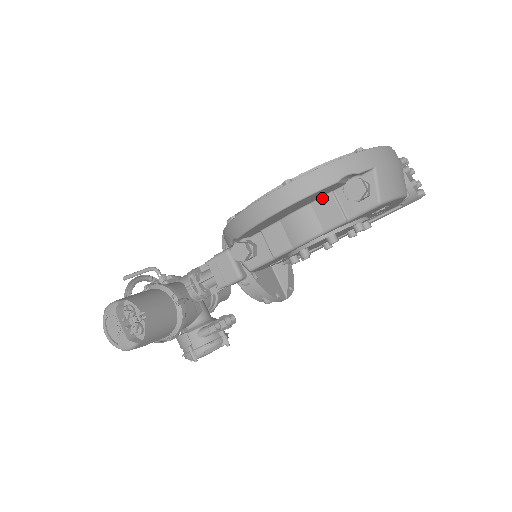
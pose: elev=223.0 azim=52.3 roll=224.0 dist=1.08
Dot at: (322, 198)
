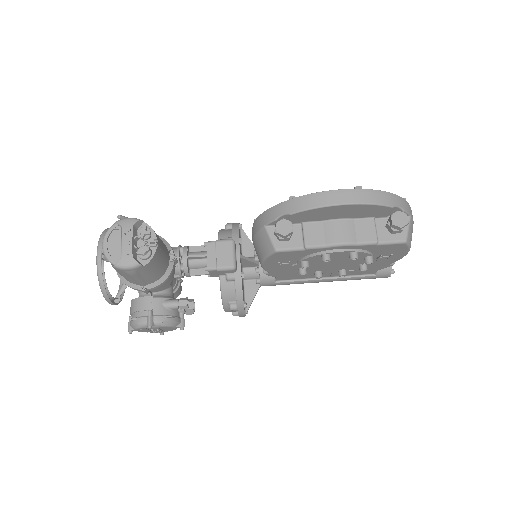
Dot at: (365, 219)
